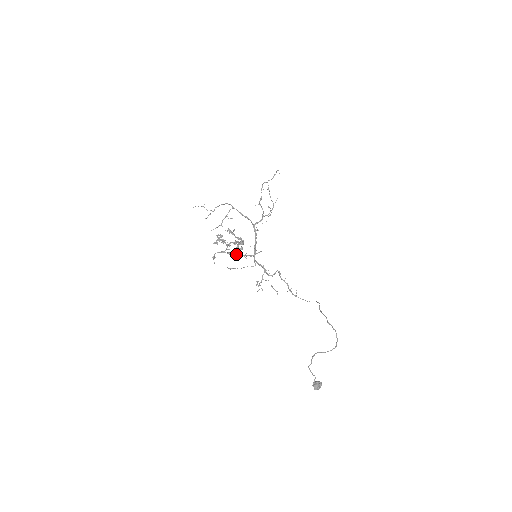
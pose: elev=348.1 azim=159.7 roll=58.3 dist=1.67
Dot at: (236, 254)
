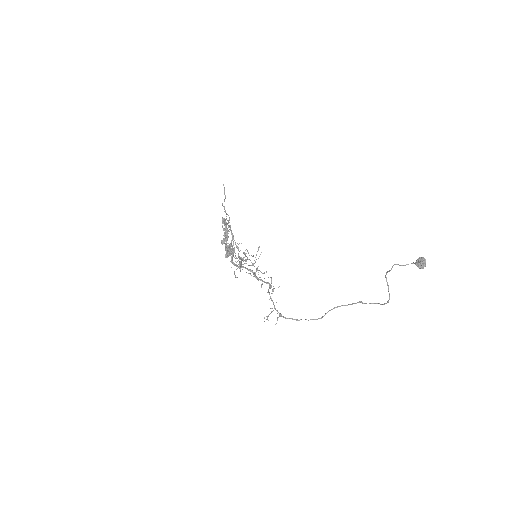
Dot at: (232, 246)
